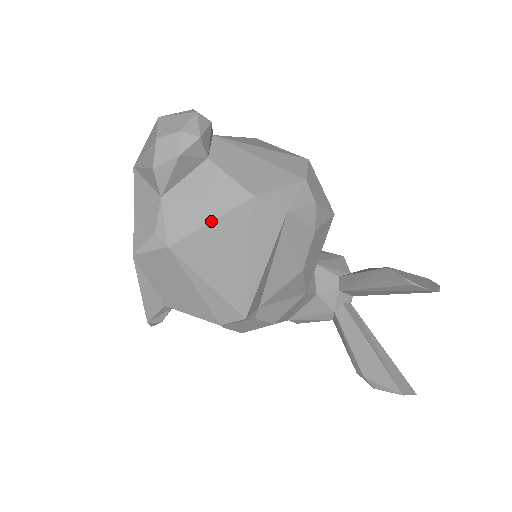
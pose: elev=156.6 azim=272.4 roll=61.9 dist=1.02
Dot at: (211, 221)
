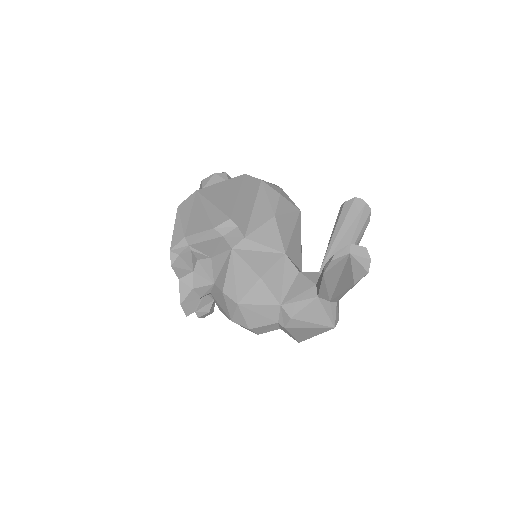
Dot at: (221, 182)
